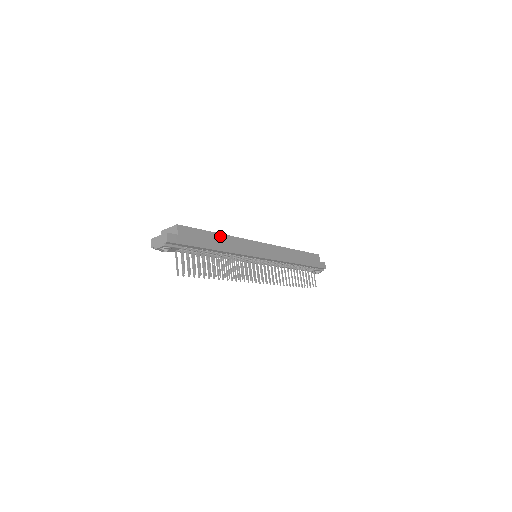
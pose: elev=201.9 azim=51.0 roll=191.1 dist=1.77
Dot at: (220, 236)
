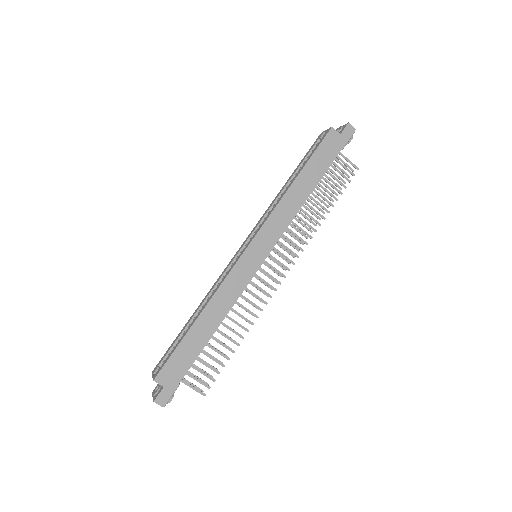
Dot at: (199, 320)
